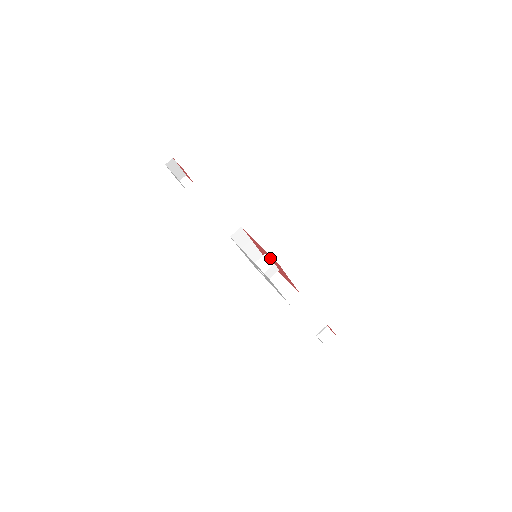
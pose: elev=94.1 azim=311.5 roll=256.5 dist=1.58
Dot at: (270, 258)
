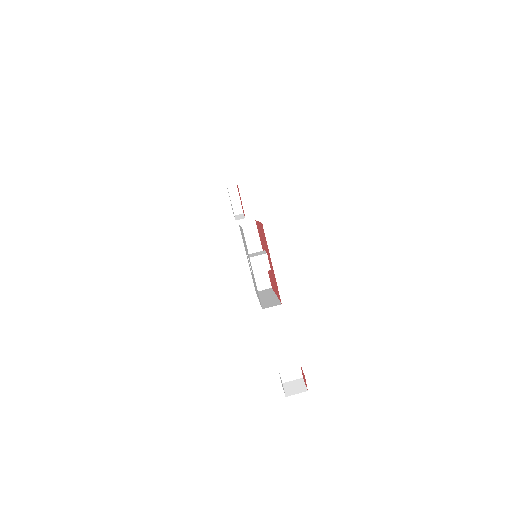
Dot at: (264, 243)
